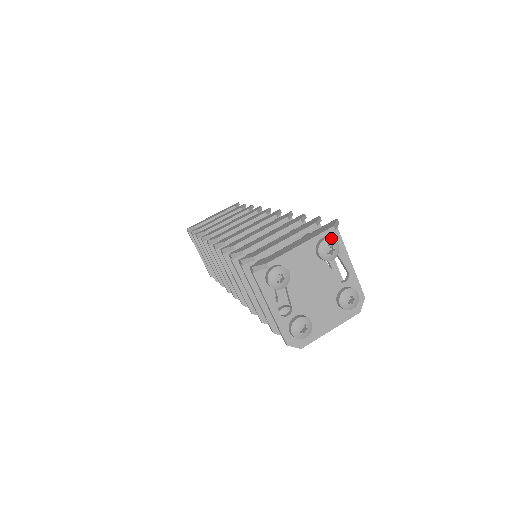
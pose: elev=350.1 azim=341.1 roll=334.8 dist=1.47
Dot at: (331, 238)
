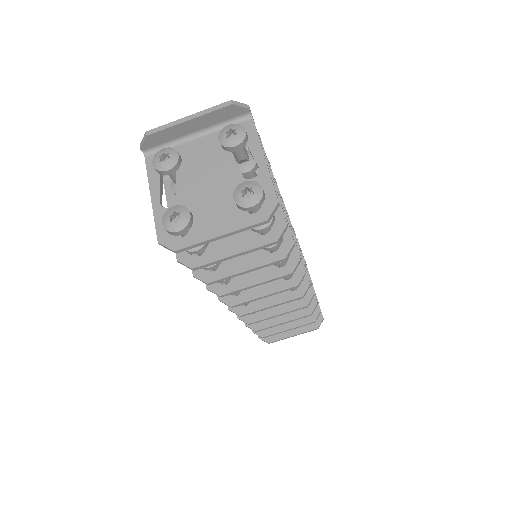
Dot at: (237, 124)
